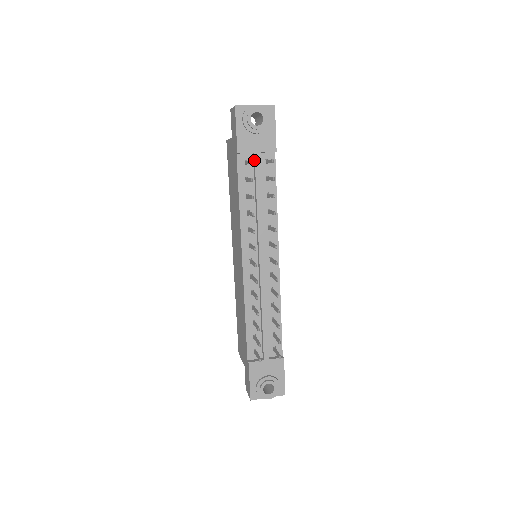
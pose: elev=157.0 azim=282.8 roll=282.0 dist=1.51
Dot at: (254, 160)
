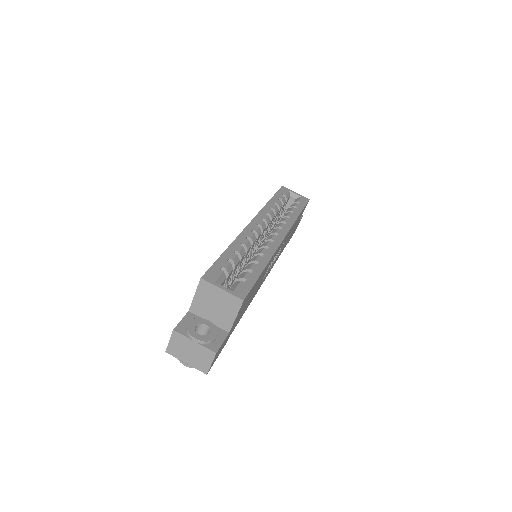
Dot at: occluded
